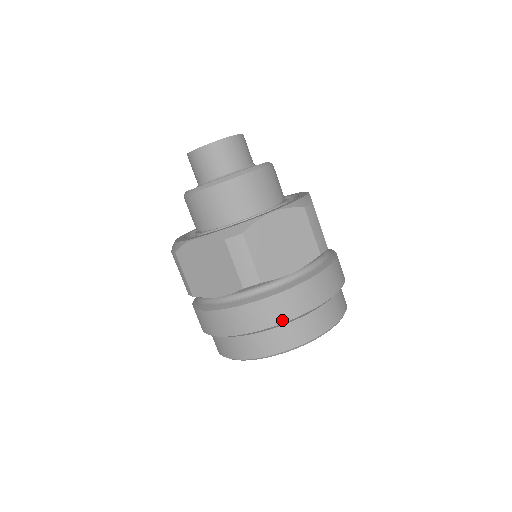
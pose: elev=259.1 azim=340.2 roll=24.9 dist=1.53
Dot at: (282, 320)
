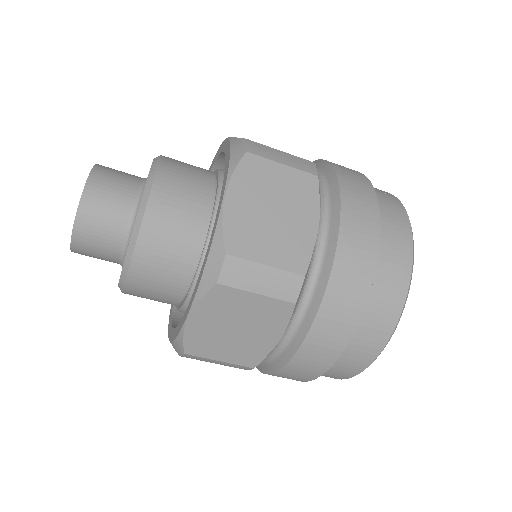
Dot at: (368, 282)
